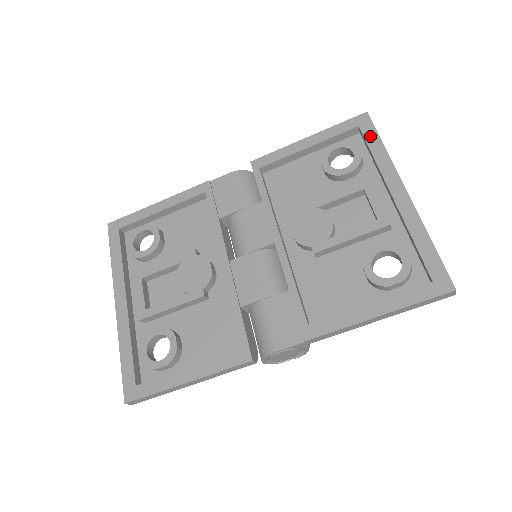
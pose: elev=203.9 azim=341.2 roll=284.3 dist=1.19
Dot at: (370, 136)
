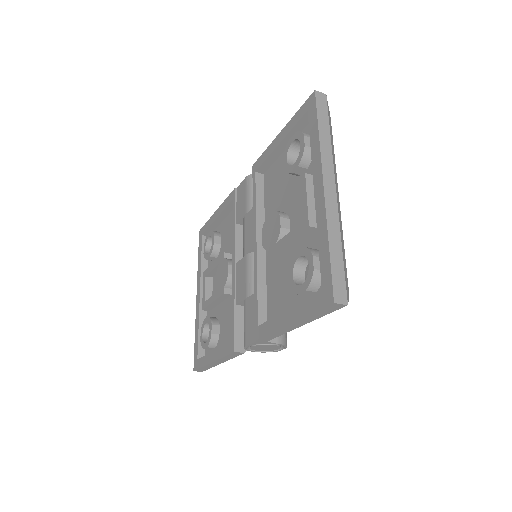
Dot at: (312, 121)
